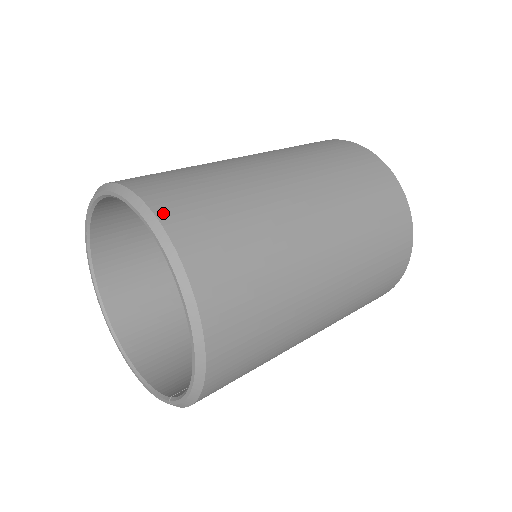
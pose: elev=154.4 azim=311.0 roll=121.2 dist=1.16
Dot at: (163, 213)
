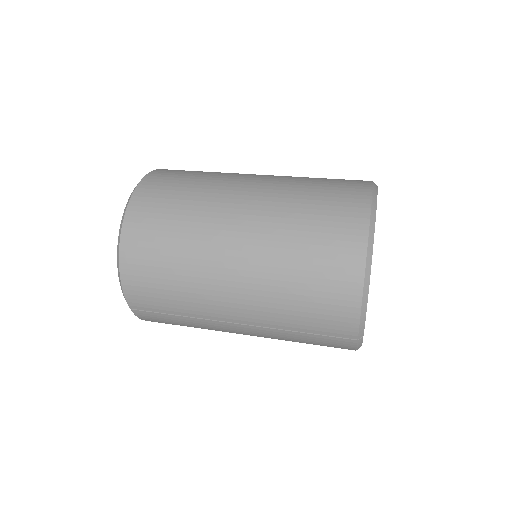
Dot at: (159, 170)
